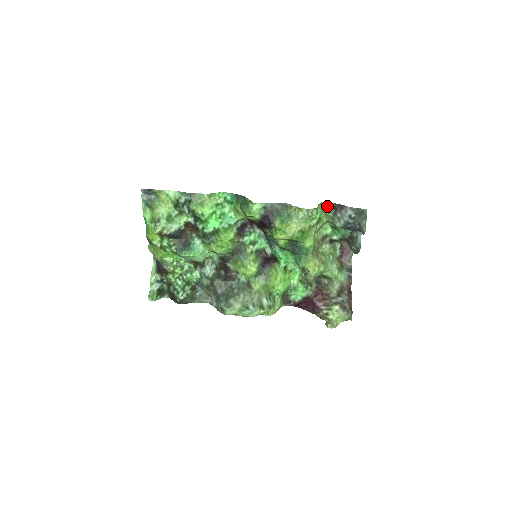
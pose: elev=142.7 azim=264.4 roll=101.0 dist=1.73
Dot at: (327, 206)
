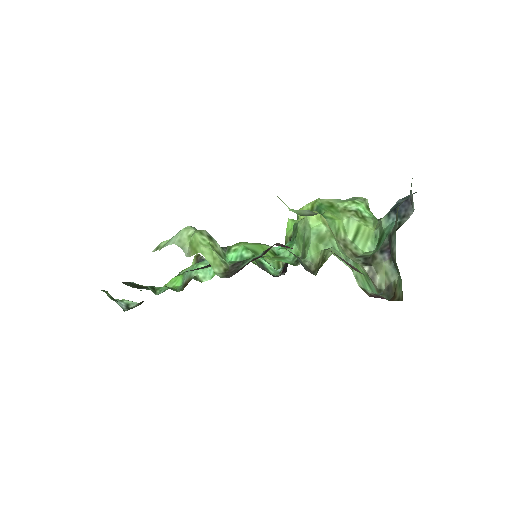
Dot at: occluded
